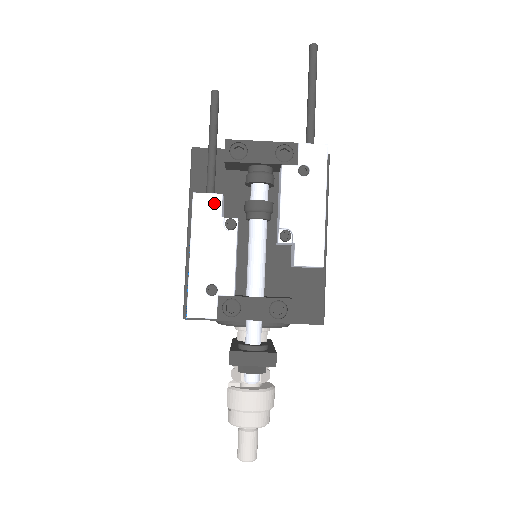
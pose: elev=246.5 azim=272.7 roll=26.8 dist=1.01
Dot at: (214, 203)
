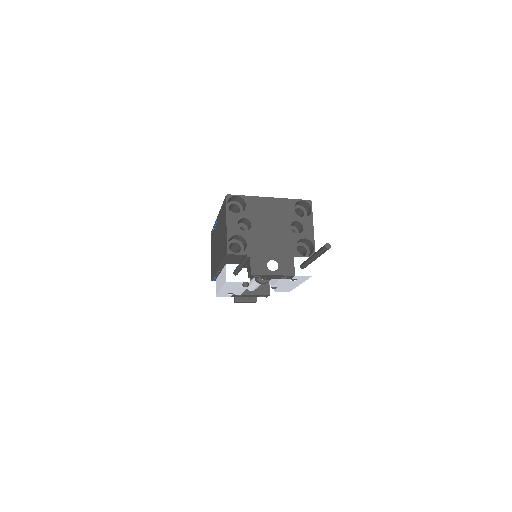
Dot at: (238, 284)
